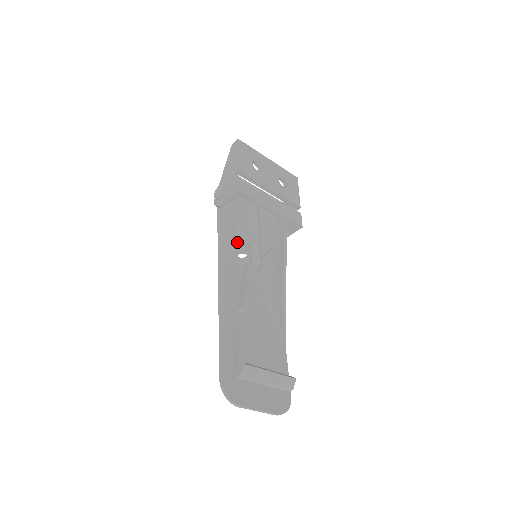
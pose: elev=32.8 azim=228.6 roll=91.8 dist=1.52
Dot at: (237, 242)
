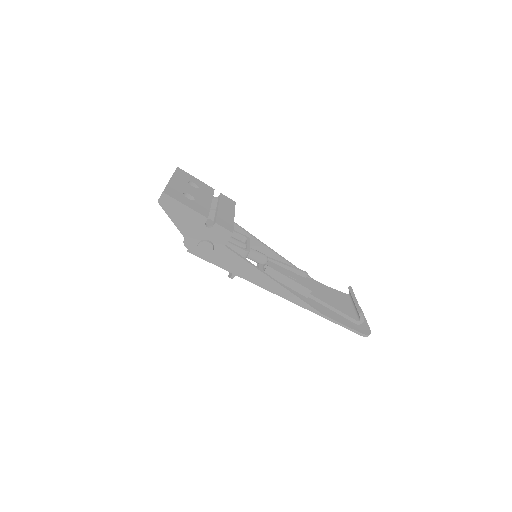
Dot at: occluded
